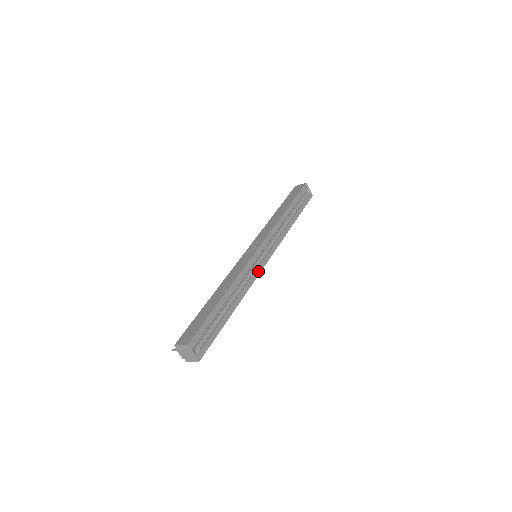
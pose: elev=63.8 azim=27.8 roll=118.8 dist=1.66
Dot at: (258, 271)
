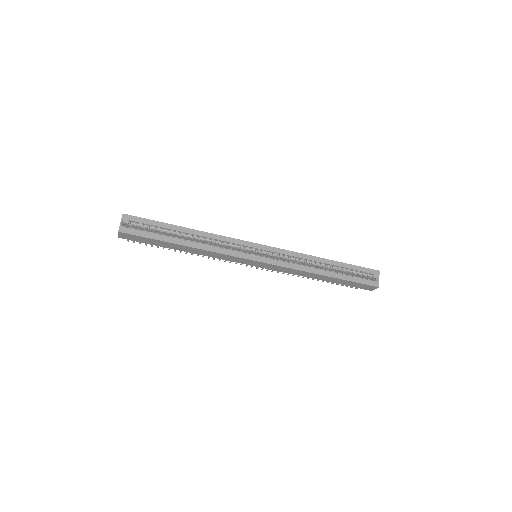
Dot at: (239, 255)
